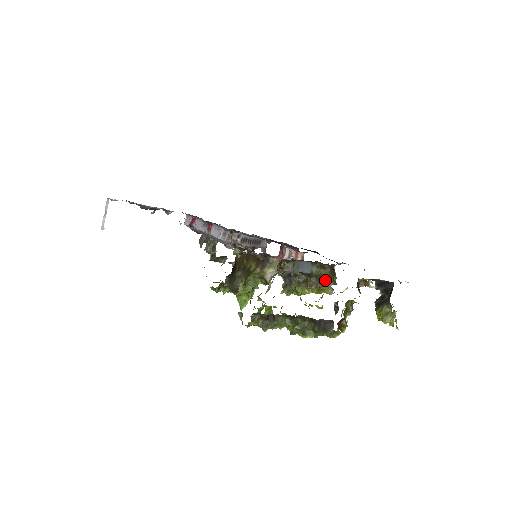
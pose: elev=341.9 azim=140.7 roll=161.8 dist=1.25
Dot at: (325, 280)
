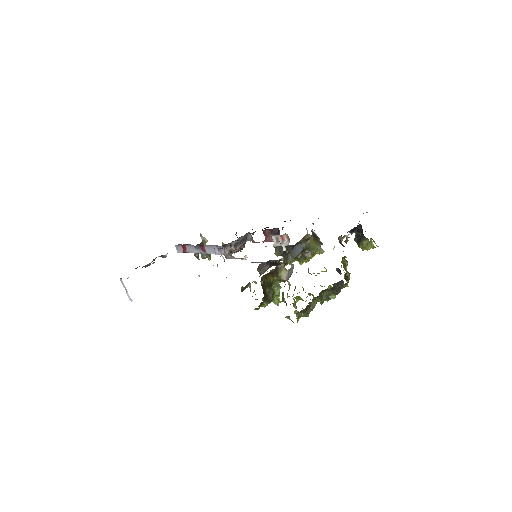
Dot at: (314, 247)
